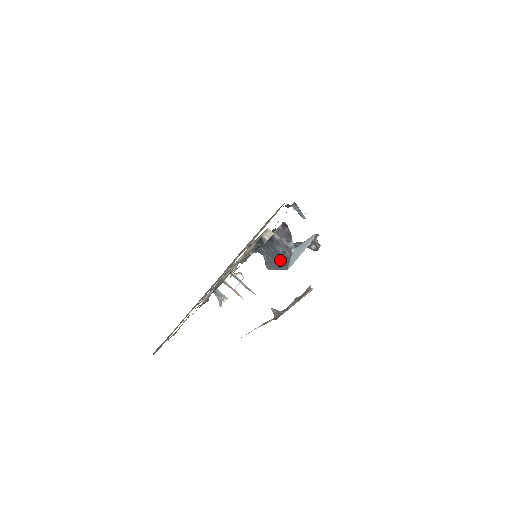
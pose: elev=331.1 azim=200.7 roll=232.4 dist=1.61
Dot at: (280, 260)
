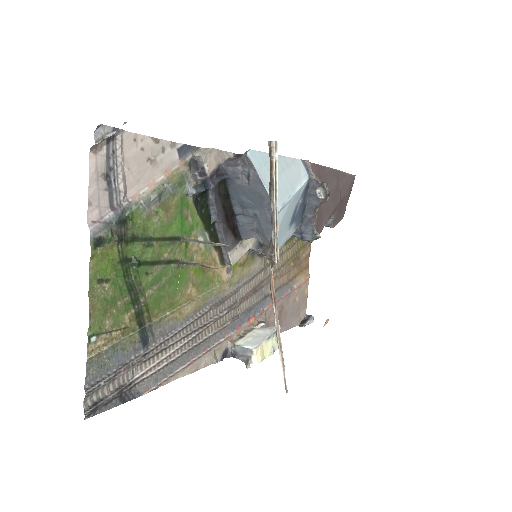
Dot at: (262, 207)
